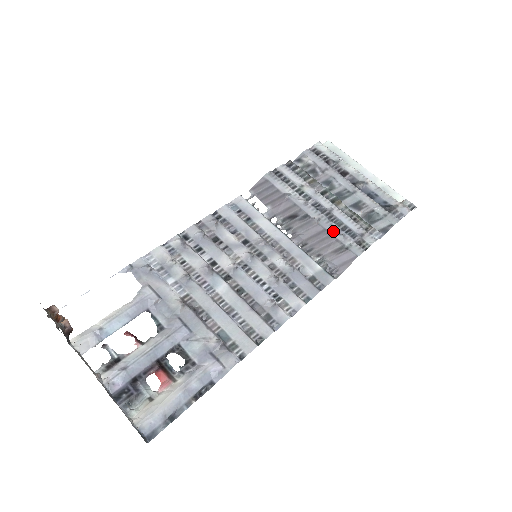
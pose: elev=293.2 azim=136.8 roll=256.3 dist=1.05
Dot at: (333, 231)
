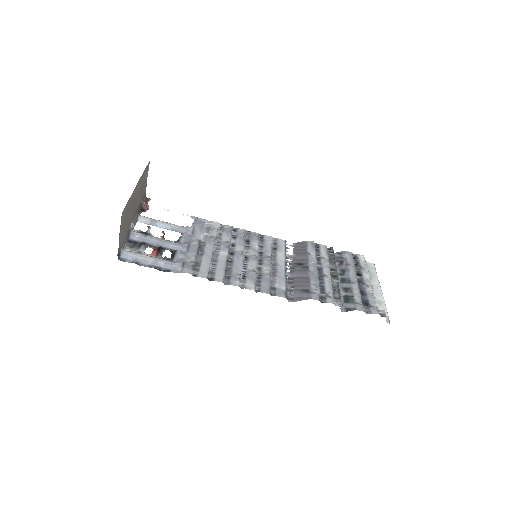
Dot at: (313, 281)
